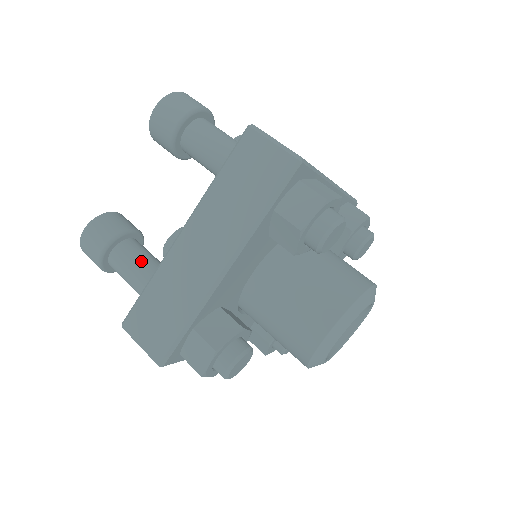
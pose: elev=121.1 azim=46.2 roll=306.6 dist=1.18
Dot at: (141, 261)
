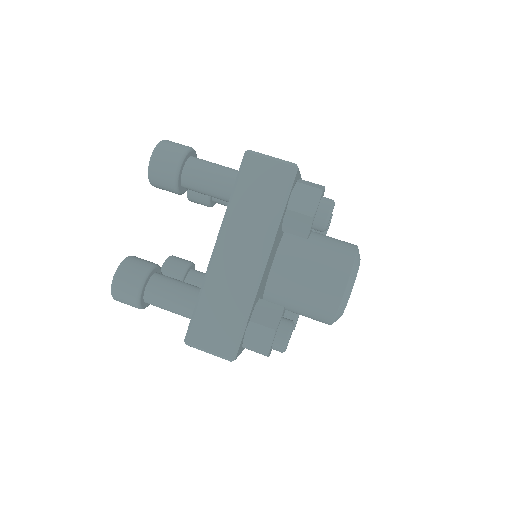
Dot at: (176, 287)
